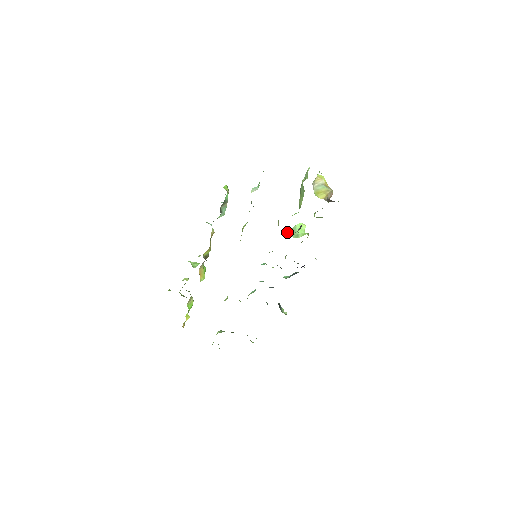
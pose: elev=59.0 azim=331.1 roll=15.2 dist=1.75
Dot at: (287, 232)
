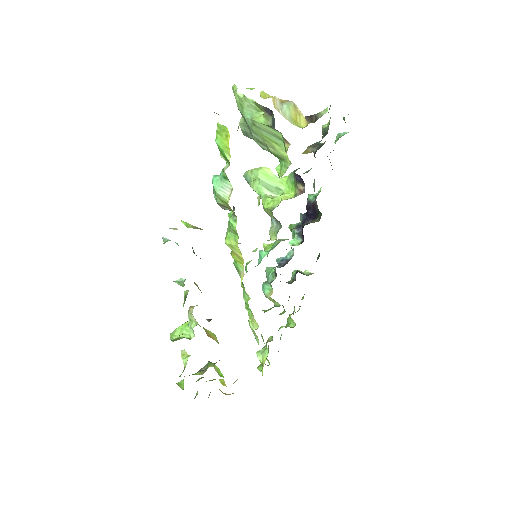
Dot at: (281, 199)
